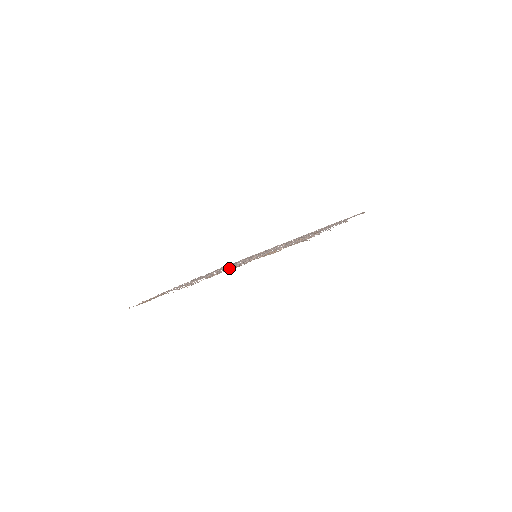
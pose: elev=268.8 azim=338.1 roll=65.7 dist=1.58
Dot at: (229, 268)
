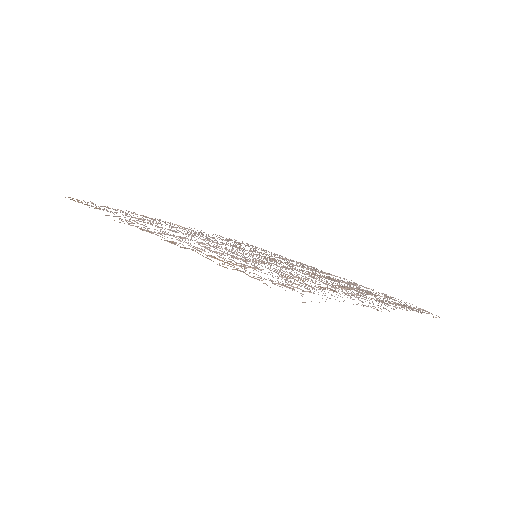
Dot at: occluded
